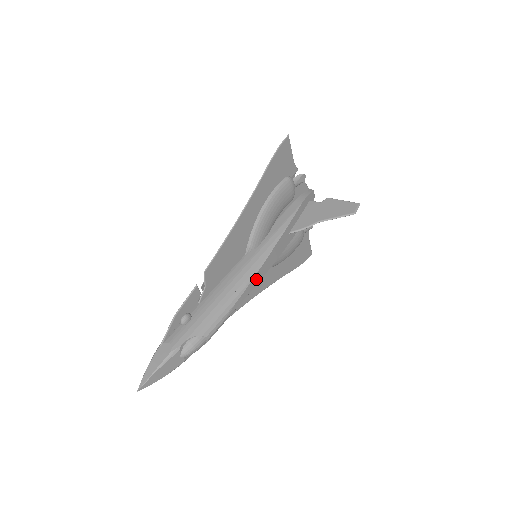
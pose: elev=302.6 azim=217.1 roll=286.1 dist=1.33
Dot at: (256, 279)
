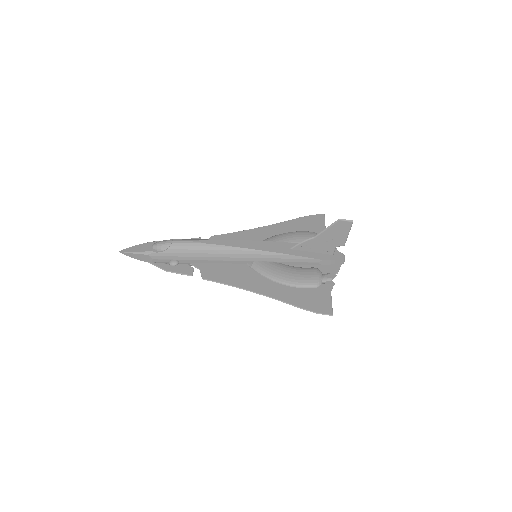
Dot at: (235, 243)
